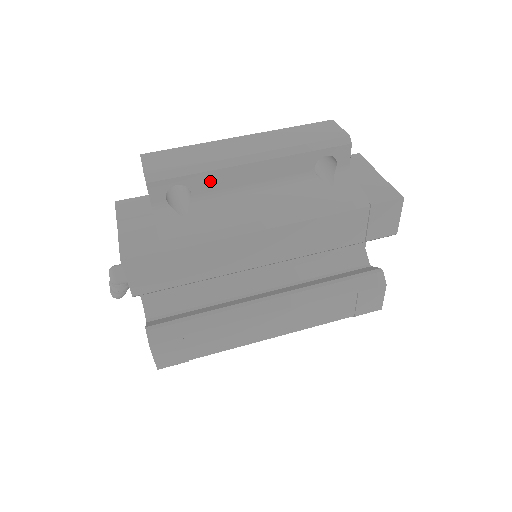
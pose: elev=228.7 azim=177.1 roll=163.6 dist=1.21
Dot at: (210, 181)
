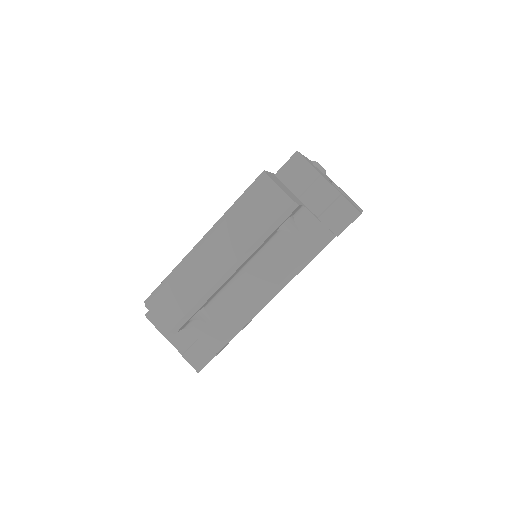
Dot at: (211, 298)
